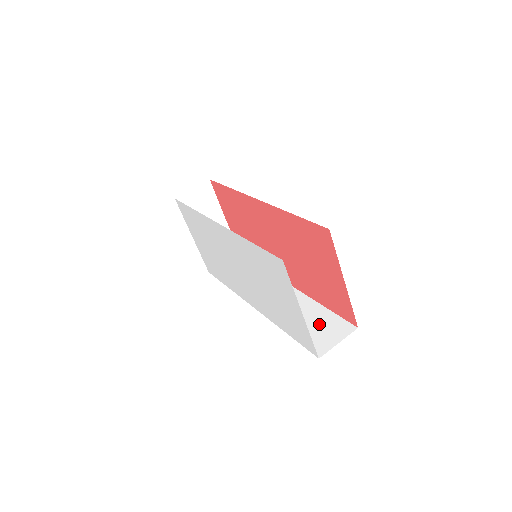
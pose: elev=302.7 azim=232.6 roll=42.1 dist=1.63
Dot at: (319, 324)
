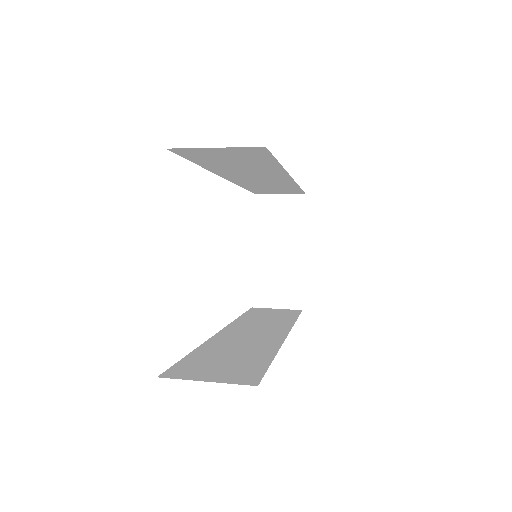
Dot at: (232, 362)
